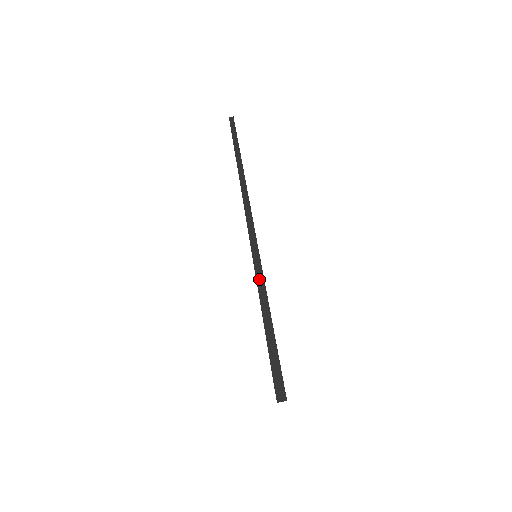
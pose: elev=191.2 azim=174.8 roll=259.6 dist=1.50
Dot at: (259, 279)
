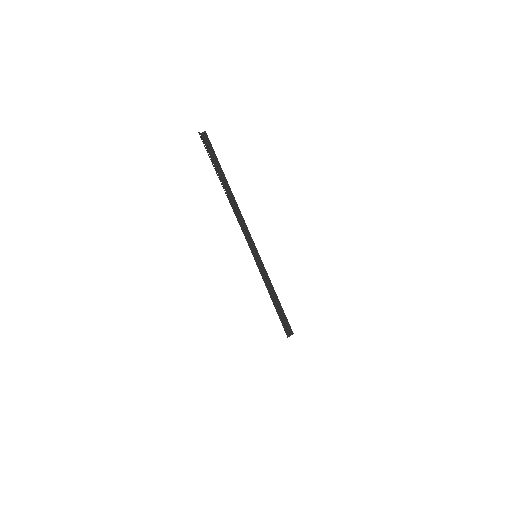
Dot at: (262, 272)
